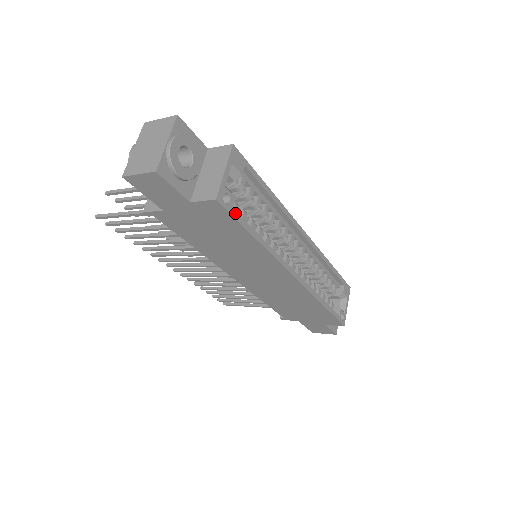
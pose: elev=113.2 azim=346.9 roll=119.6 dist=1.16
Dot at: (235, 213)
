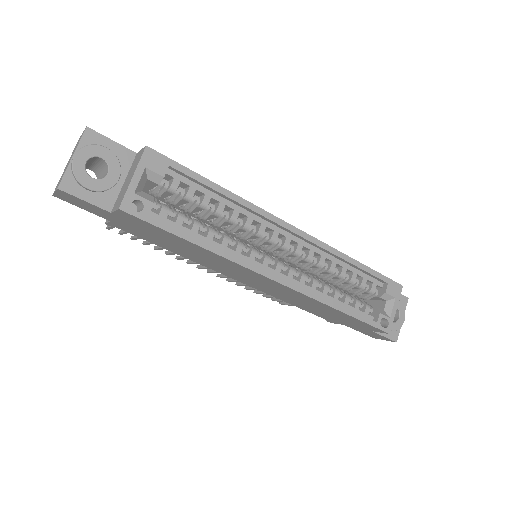
Dot at: (154, 219)
